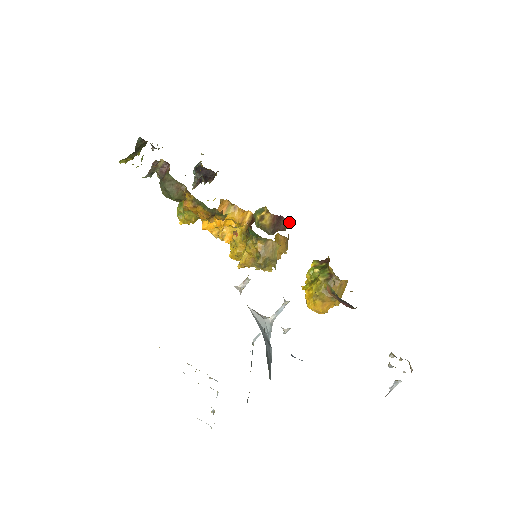
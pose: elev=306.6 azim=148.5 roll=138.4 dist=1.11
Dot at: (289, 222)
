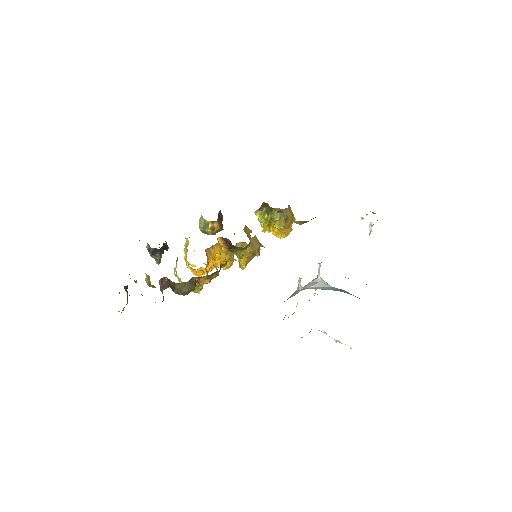
Dot at: occluded
